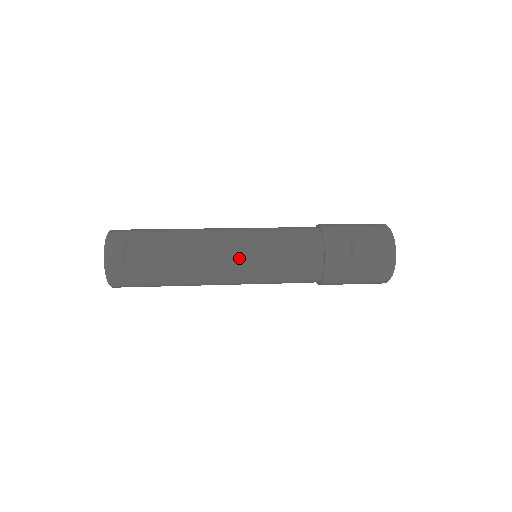
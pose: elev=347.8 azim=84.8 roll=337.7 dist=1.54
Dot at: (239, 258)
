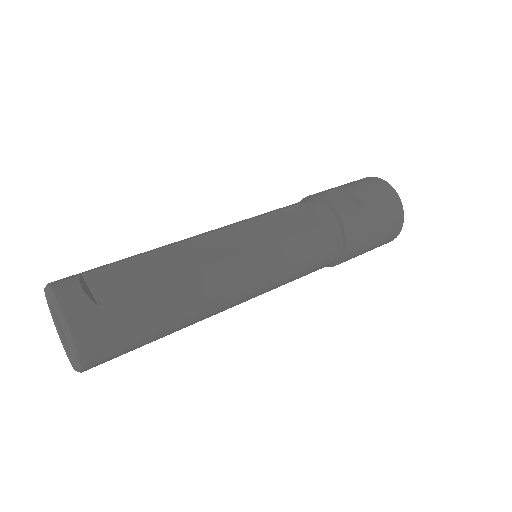
Dot at: (244, 243)
